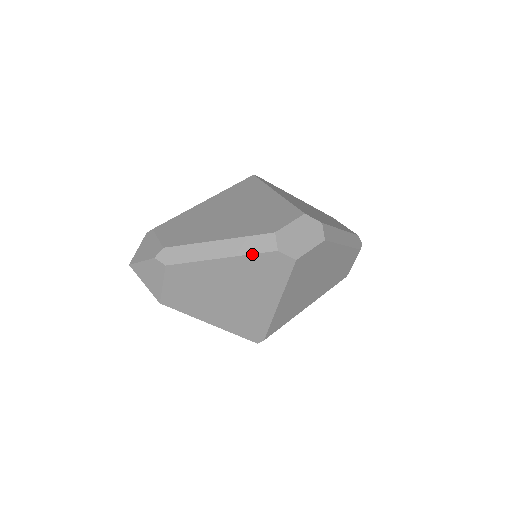
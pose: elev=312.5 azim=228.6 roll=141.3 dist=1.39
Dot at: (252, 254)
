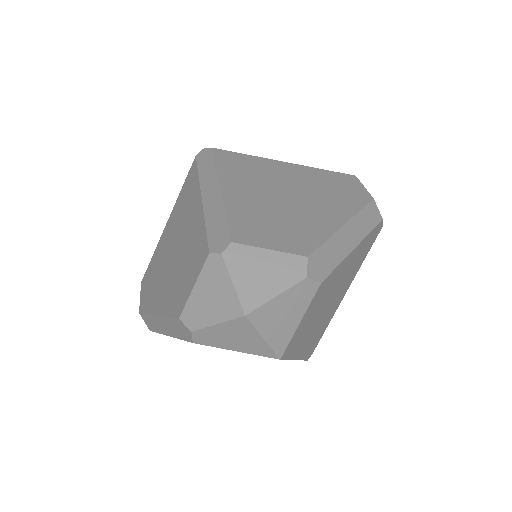
Dot at: (372, 230)
